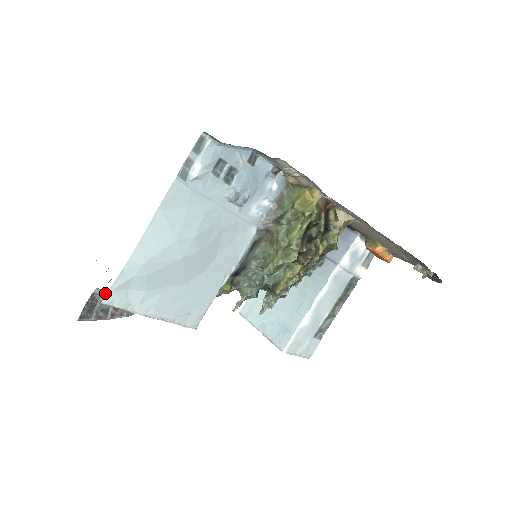
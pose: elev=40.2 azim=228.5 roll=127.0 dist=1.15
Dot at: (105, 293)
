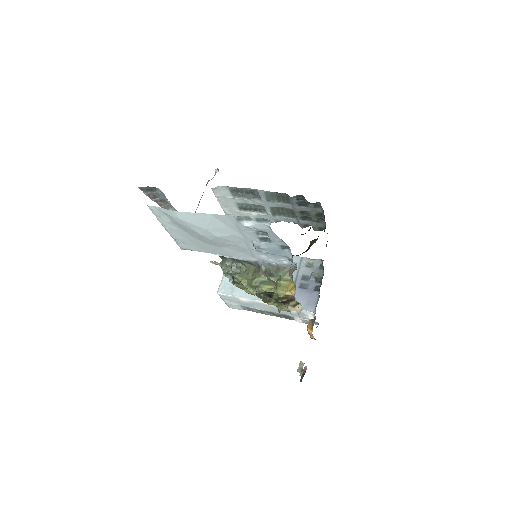
Dot at: (163, 193)
